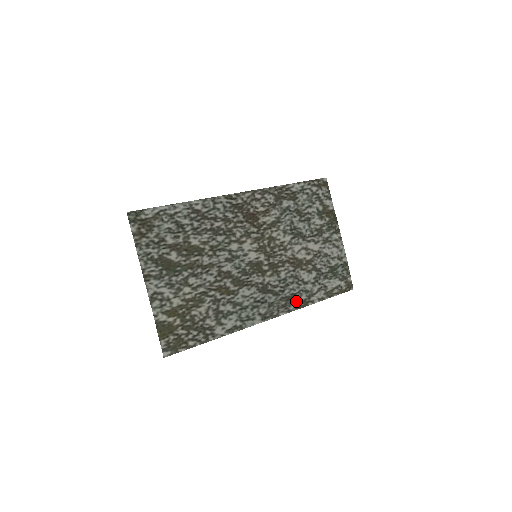
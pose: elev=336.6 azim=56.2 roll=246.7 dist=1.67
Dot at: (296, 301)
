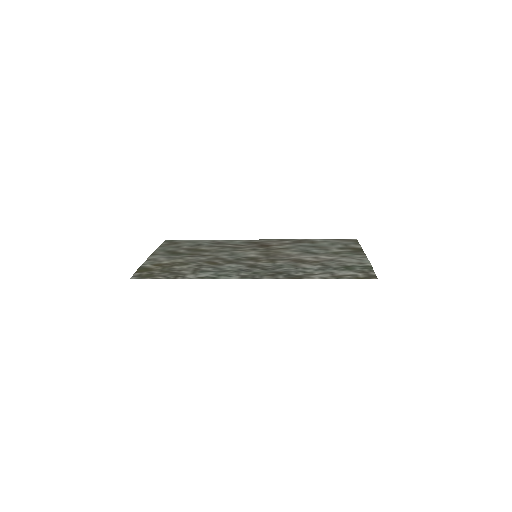
Dot at: (288, 275)
